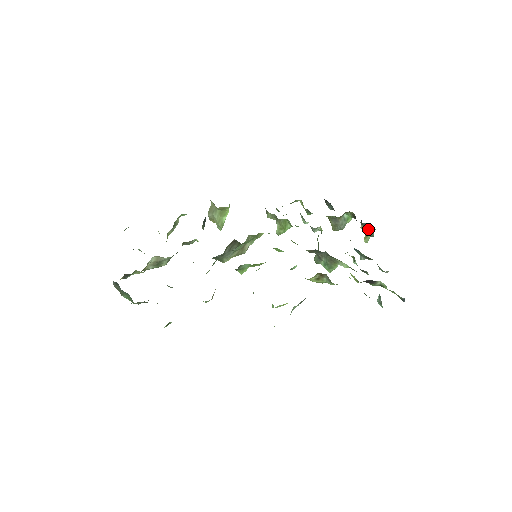
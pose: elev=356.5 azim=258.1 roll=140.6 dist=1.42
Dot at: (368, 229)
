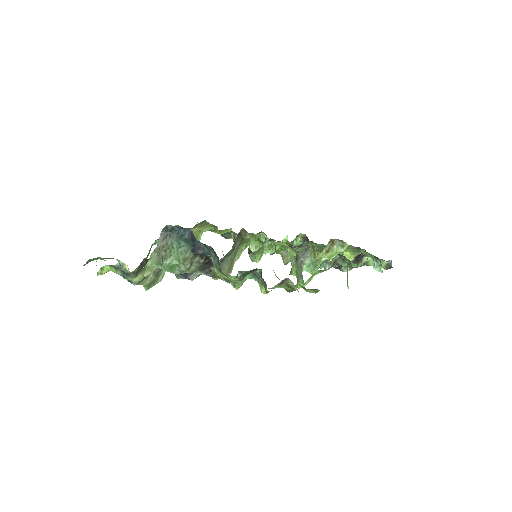
Dot at: occluded
